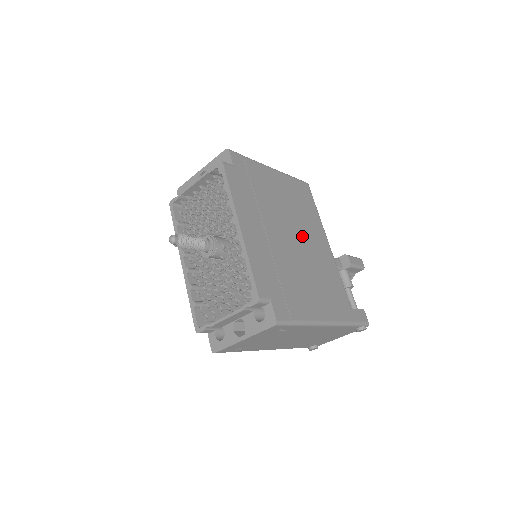
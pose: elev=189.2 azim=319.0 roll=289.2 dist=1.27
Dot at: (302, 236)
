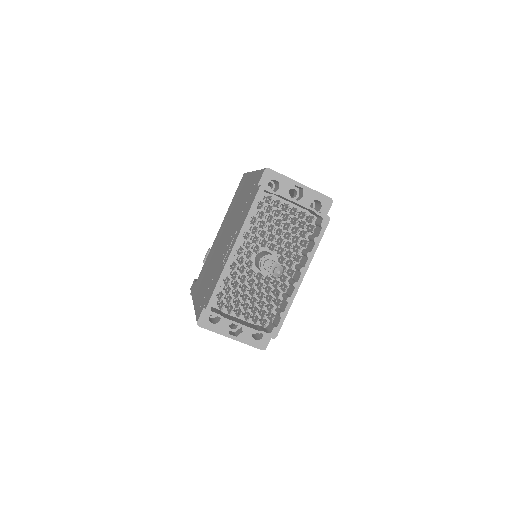
Dot at: occluded
